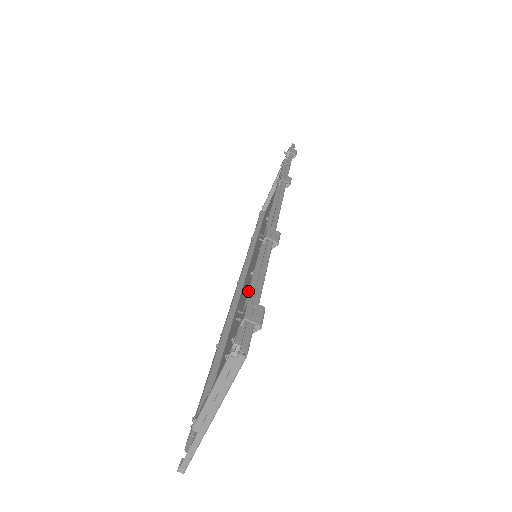
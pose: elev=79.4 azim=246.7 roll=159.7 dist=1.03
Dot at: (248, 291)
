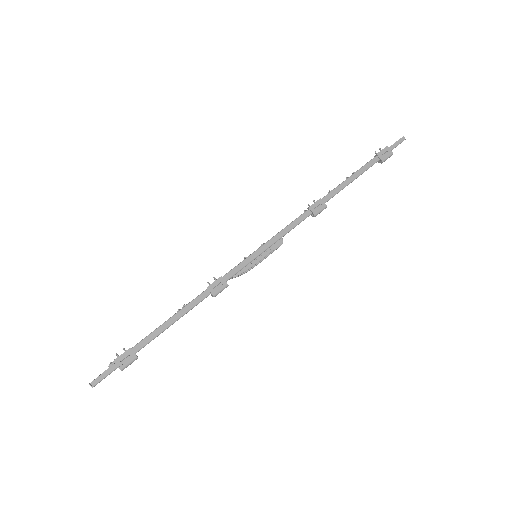
Dot at: (162, 324)
